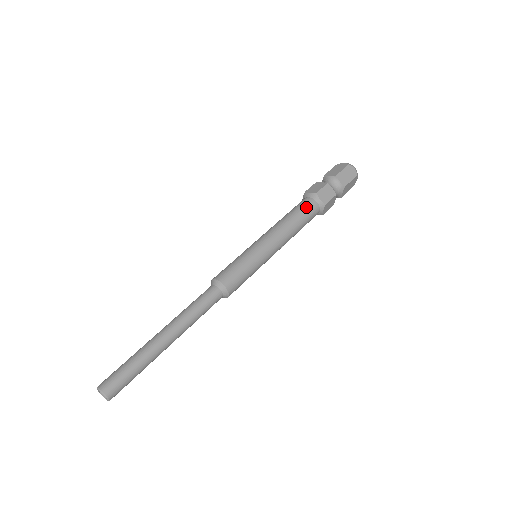
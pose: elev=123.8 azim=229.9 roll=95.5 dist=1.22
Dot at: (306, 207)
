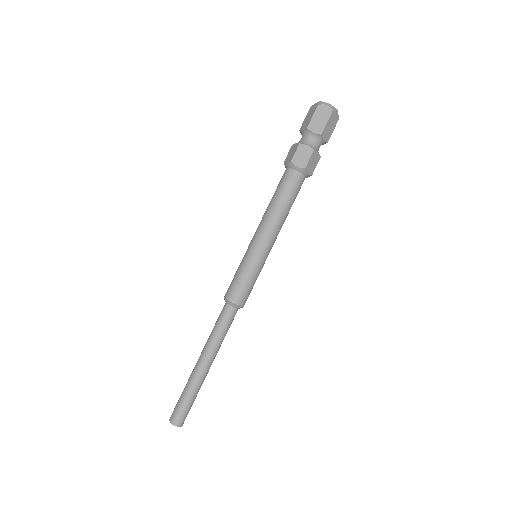
Dot at: (286, 182)
